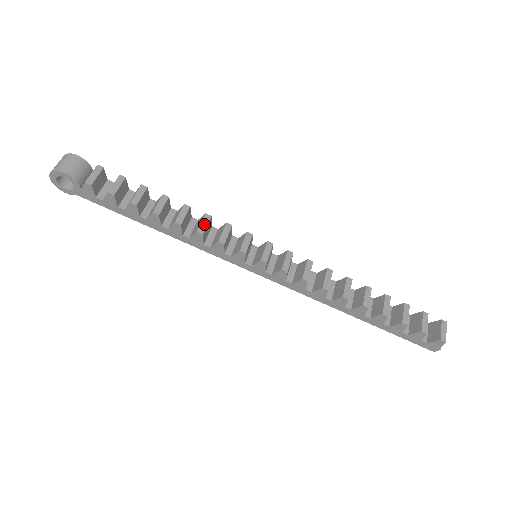
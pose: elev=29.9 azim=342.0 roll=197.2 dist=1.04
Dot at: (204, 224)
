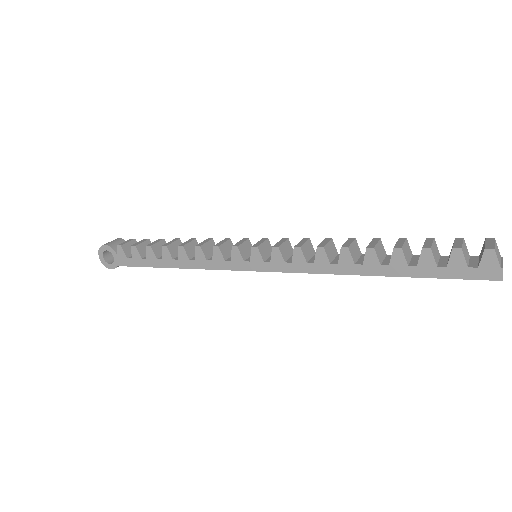
Dot at: (204, 242)
